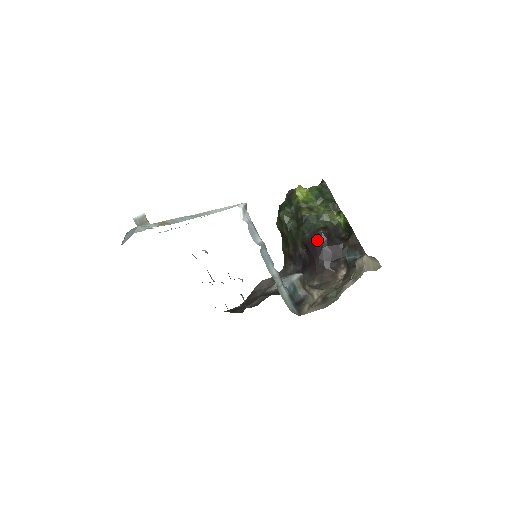
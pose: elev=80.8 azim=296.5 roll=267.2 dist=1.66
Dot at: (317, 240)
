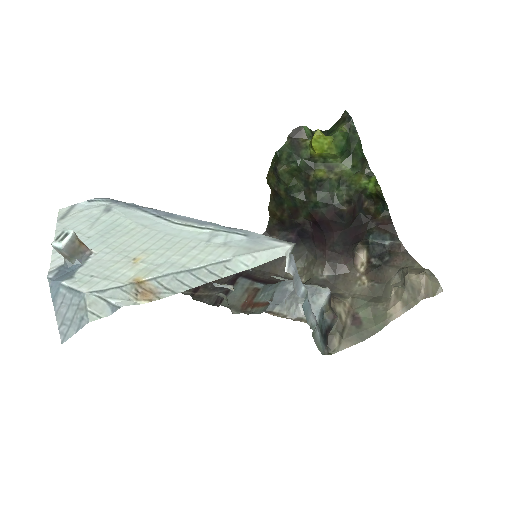
Dot at: (337, 220)
